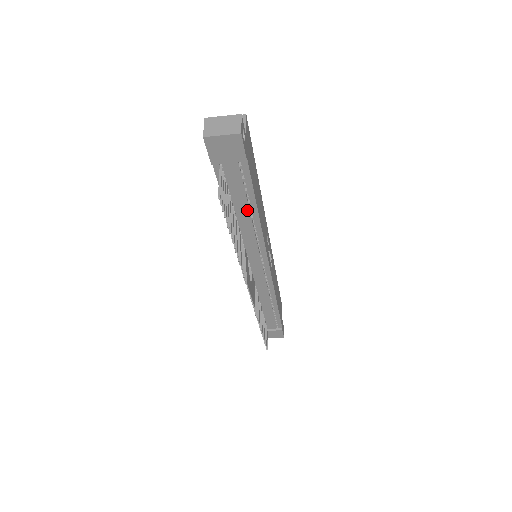
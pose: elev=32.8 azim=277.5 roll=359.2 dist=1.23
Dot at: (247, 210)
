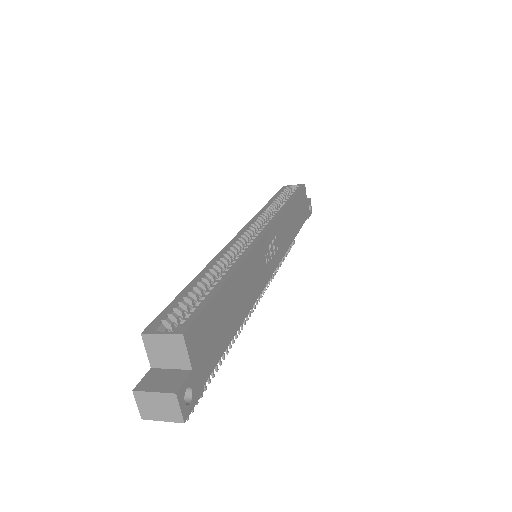
Dot at: occluded
